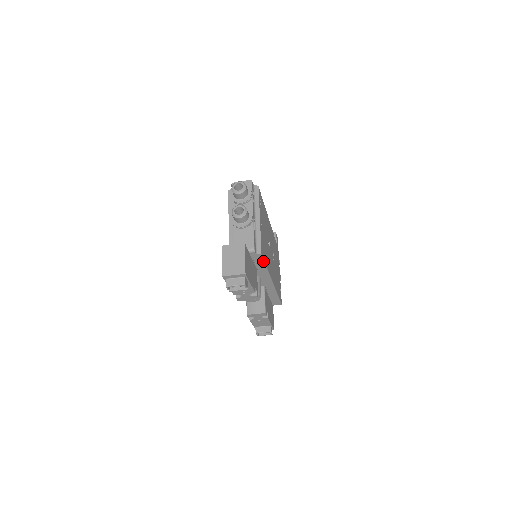
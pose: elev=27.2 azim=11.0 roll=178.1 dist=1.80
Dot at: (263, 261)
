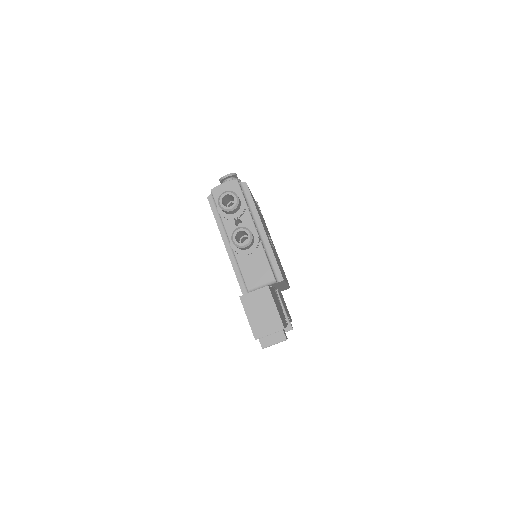
Dot at: (283, 282)
